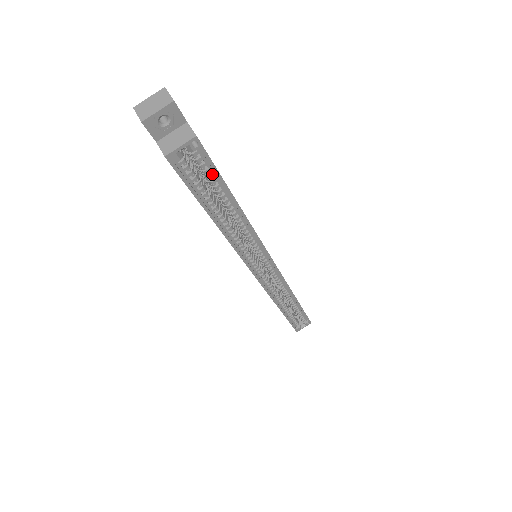
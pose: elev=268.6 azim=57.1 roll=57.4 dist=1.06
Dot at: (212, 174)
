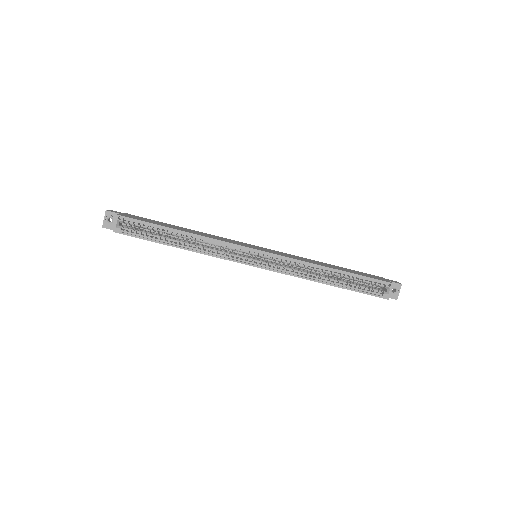
Dot at: (146, 225)
